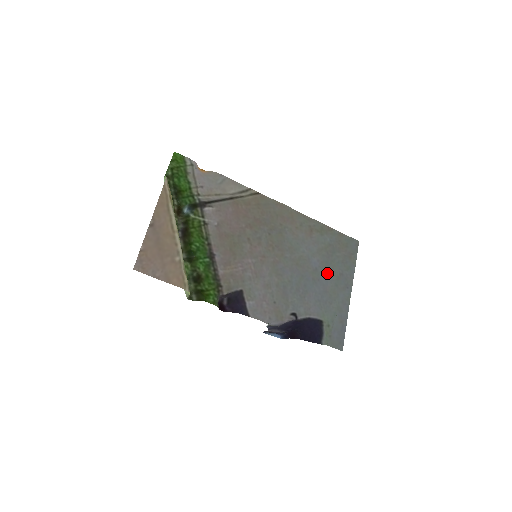
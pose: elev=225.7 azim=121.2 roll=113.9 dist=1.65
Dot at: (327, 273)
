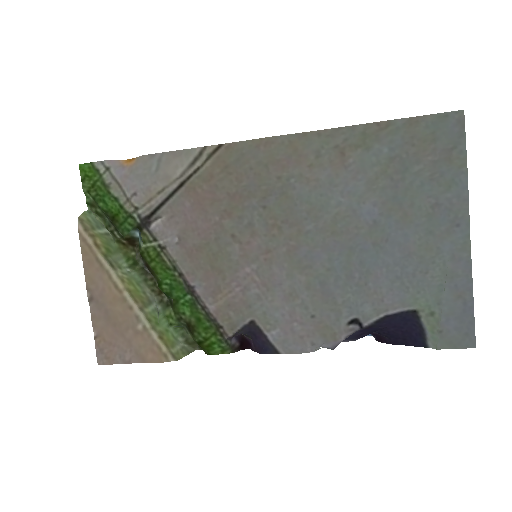
Dot at: (401, 219)
